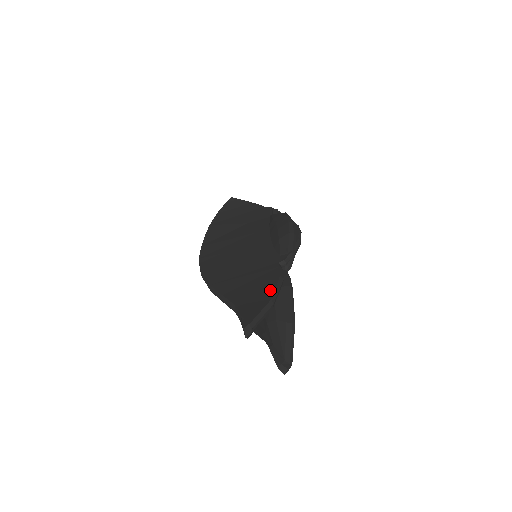
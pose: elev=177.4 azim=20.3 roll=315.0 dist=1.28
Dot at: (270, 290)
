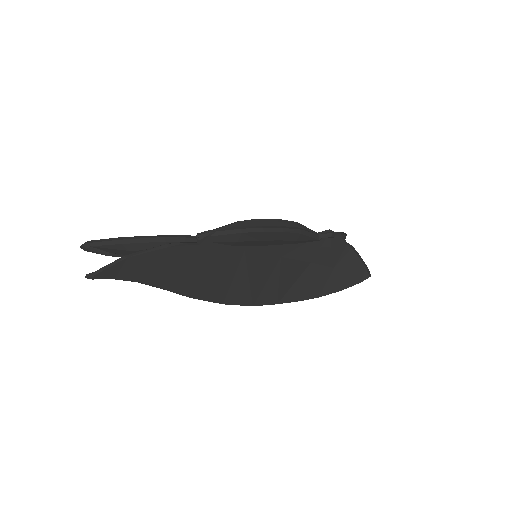
Dot at: (140, 237)
